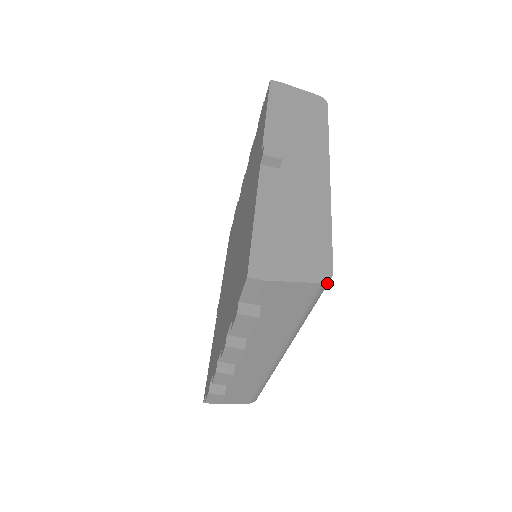
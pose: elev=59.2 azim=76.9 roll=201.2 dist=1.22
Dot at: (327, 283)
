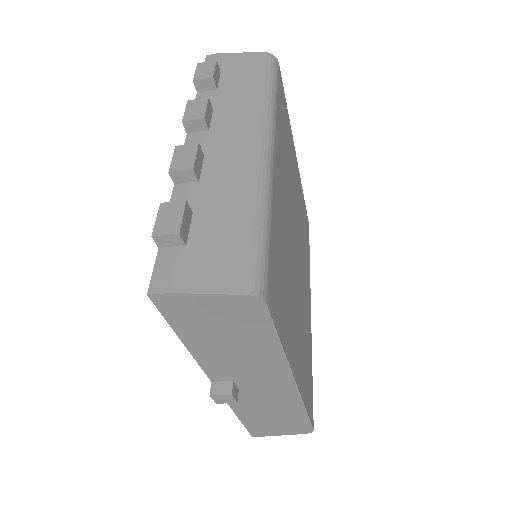
Dot at: occluded
